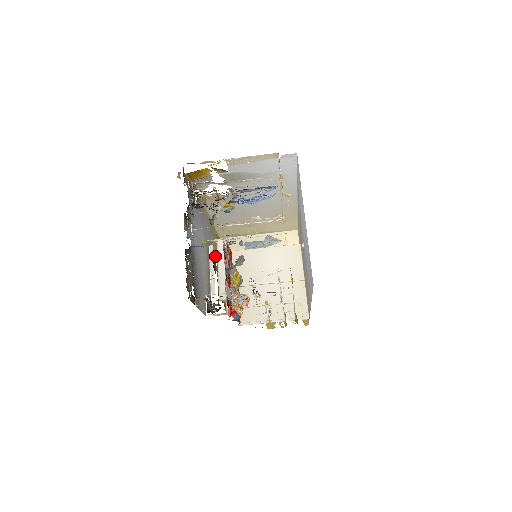
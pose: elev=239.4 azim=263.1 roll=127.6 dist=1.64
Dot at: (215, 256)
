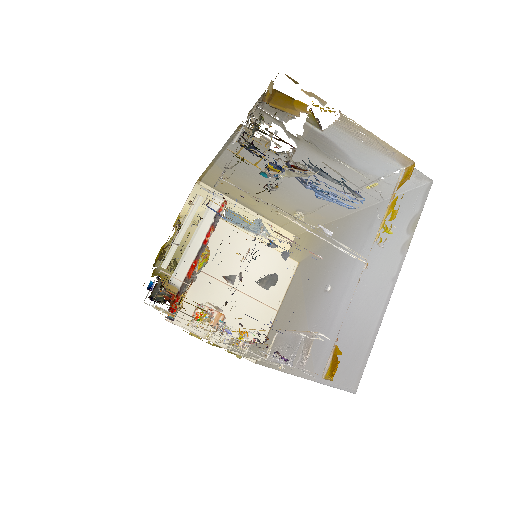
Dot at: occluded
